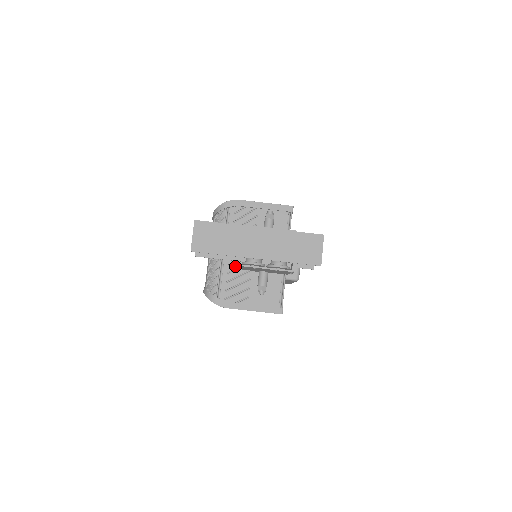
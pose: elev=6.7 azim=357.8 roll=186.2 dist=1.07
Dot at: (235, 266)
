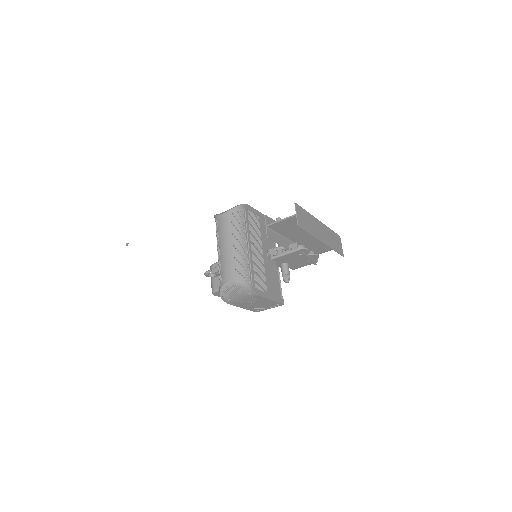
Dot at: (256, 259)
